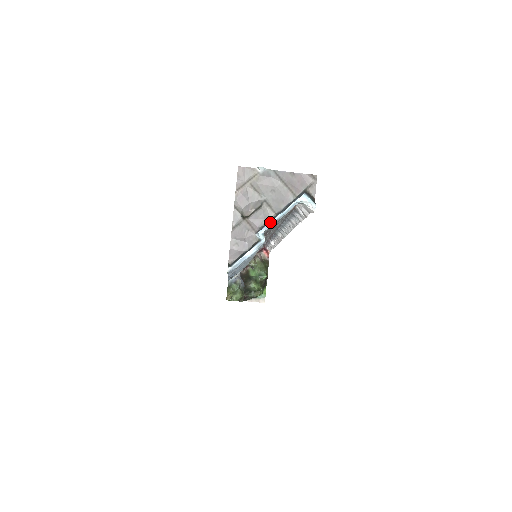
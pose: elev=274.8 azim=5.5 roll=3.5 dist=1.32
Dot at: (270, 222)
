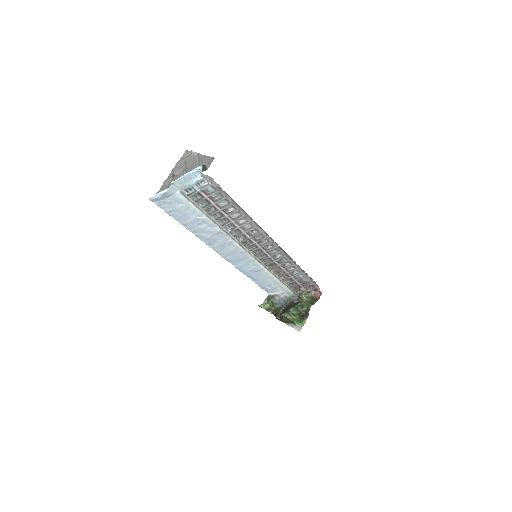
Dot at: (179, 178)
